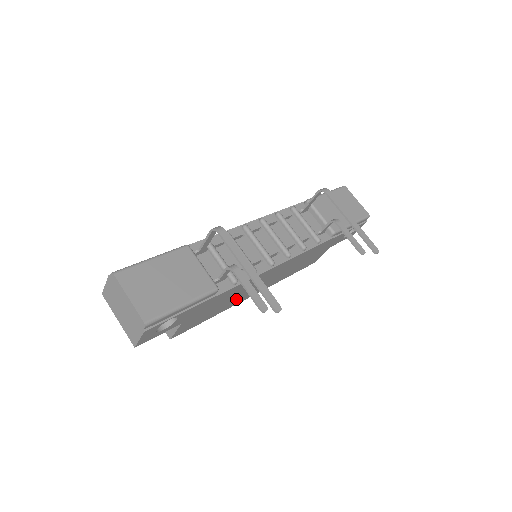
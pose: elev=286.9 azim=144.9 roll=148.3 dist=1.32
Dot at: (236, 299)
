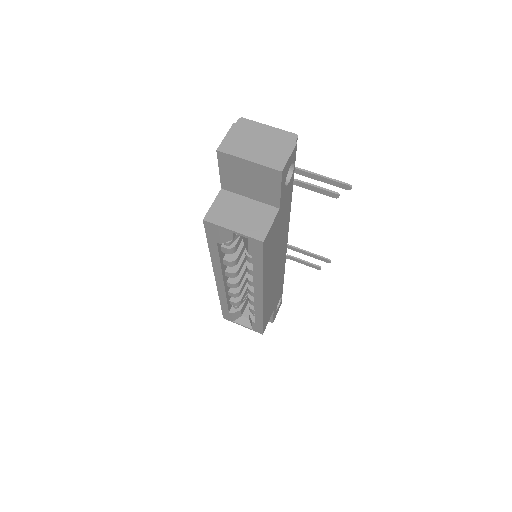
Dot at: (271, 265)
